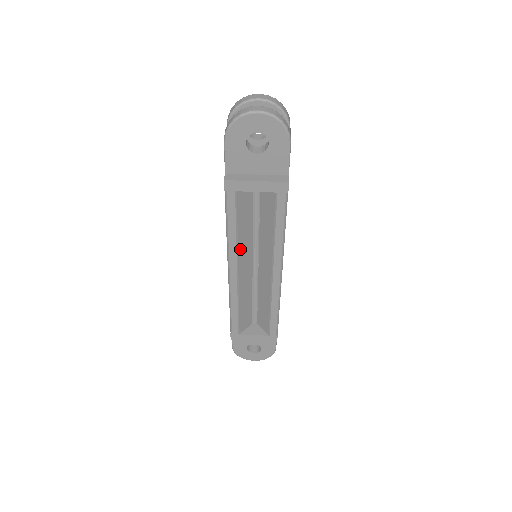
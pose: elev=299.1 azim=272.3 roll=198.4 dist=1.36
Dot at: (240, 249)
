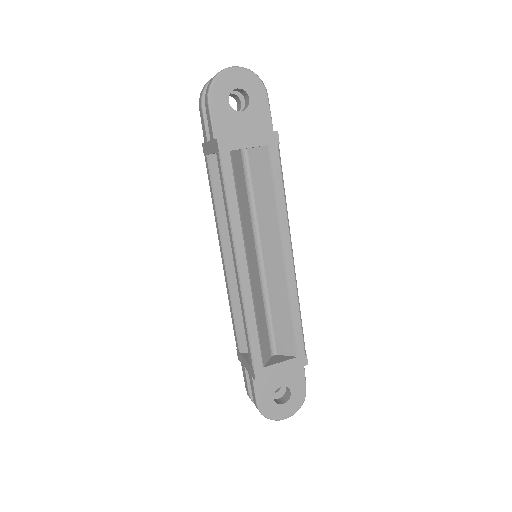
Dot at: (244, 231)
